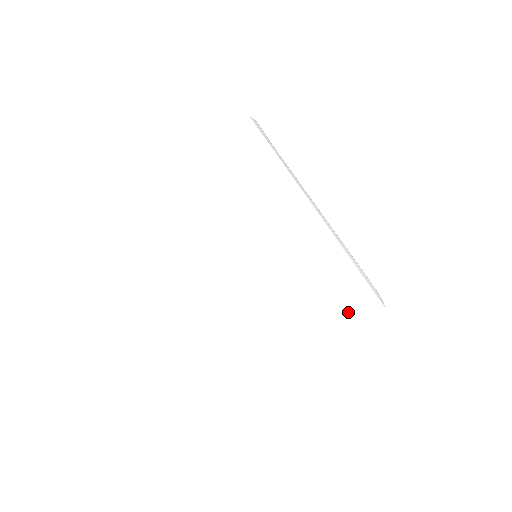
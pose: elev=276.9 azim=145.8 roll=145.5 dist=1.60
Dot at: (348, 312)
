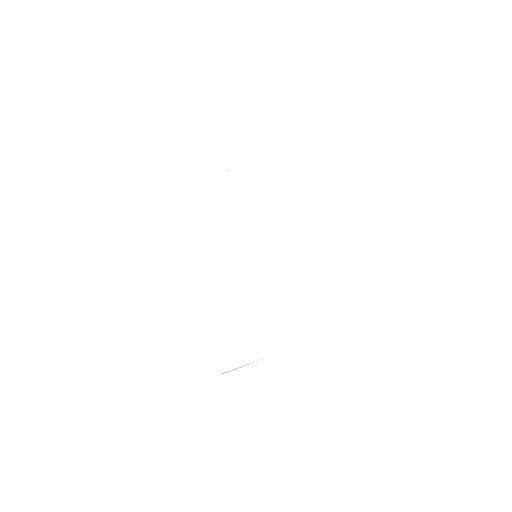
Dot at: (325, 322)
